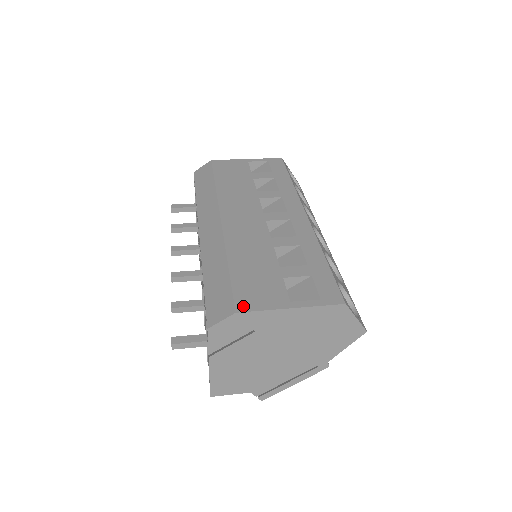
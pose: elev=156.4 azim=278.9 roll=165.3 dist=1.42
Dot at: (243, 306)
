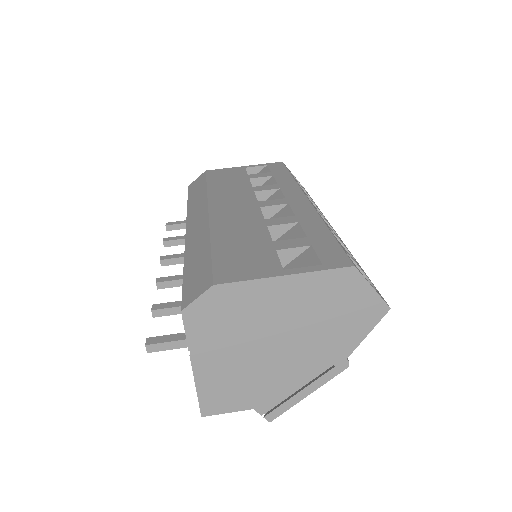
Dot at: (223, 278)
